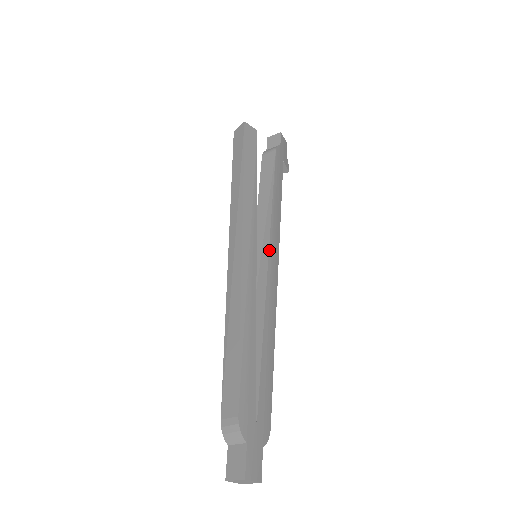
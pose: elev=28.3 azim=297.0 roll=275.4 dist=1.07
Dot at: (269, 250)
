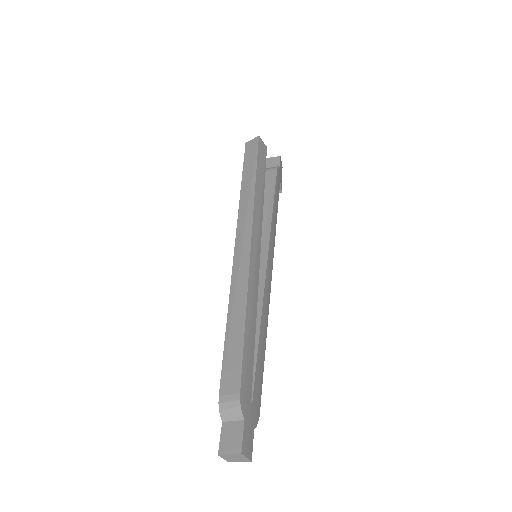
Dot at: (268, 253)
